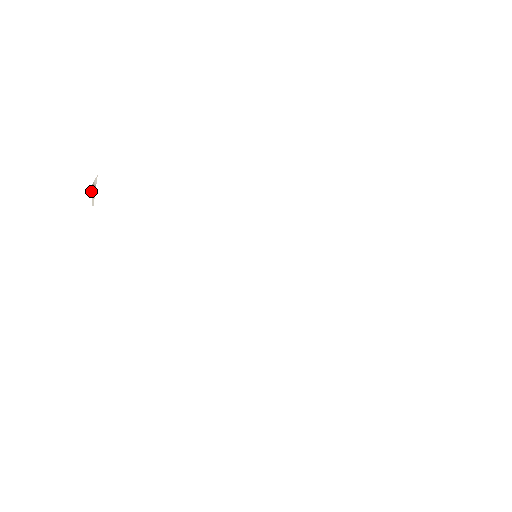
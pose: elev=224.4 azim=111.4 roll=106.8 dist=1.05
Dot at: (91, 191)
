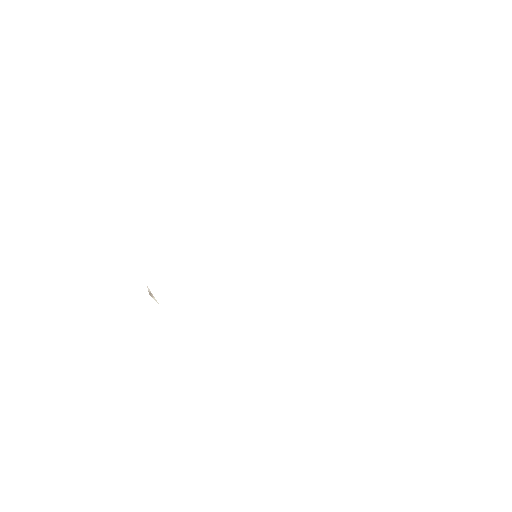
Dot at: occluded
